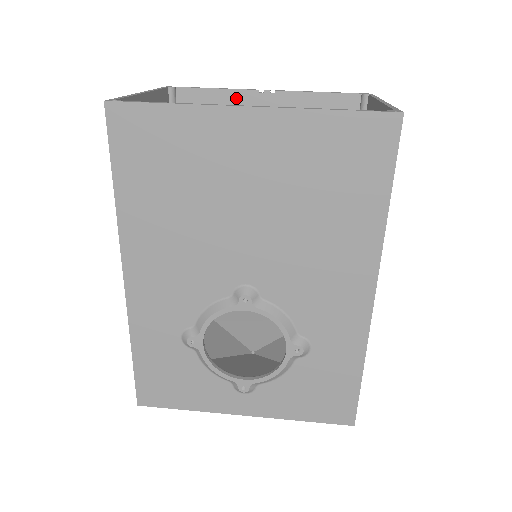
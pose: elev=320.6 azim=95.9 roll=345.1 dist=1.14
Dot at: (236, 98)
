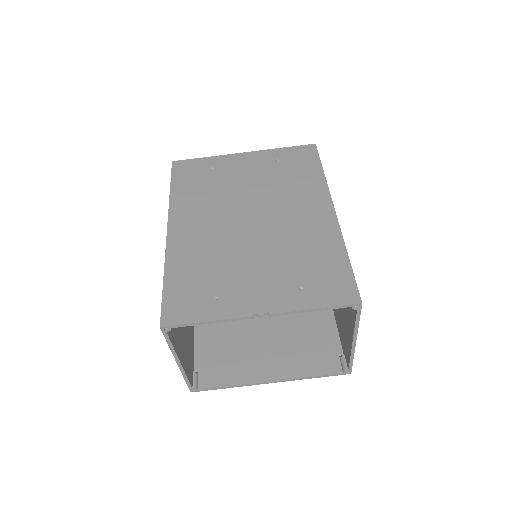
Dot at: (230, 314)
